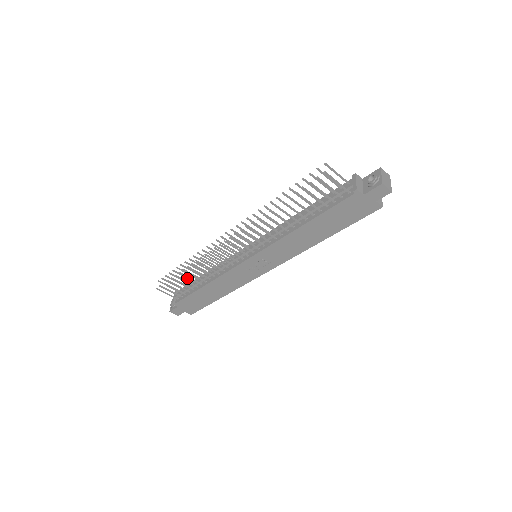
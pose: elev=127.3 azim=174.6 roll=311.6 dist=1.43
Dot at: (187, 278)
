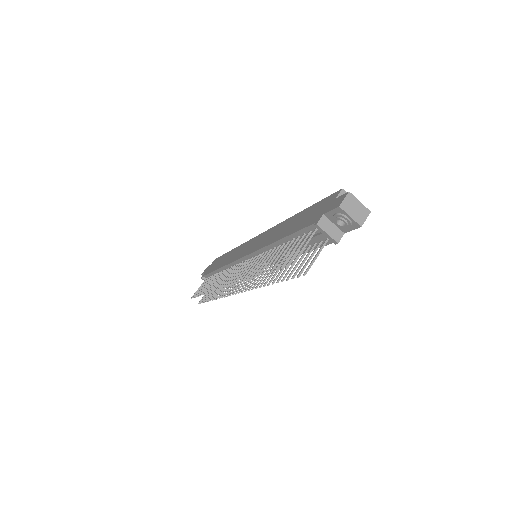
Dot at: occluded
